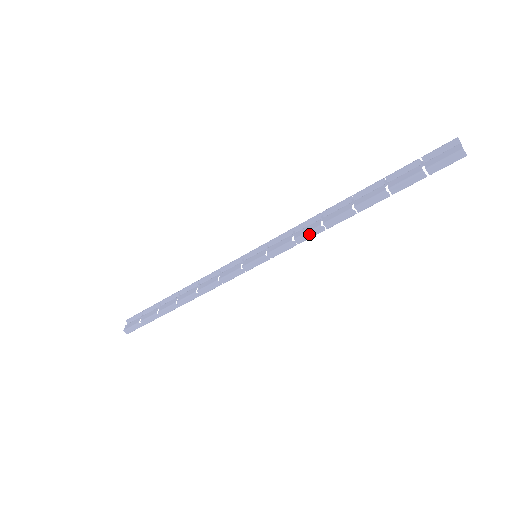
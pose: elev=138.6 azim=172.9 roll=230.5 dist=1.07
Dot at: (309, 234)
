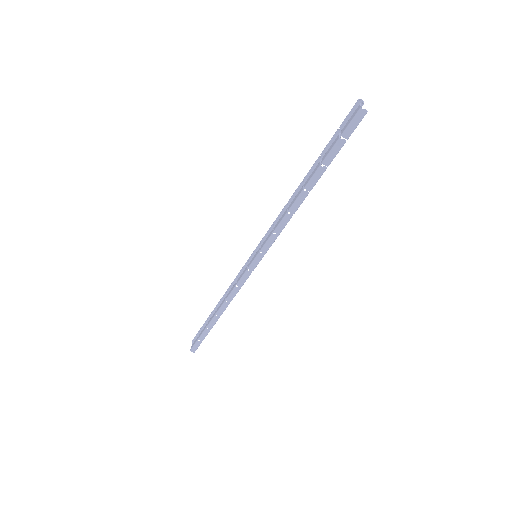
Dot at: (282, 223)
